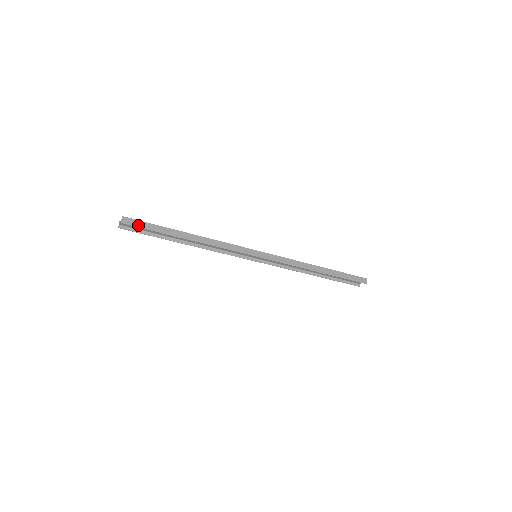
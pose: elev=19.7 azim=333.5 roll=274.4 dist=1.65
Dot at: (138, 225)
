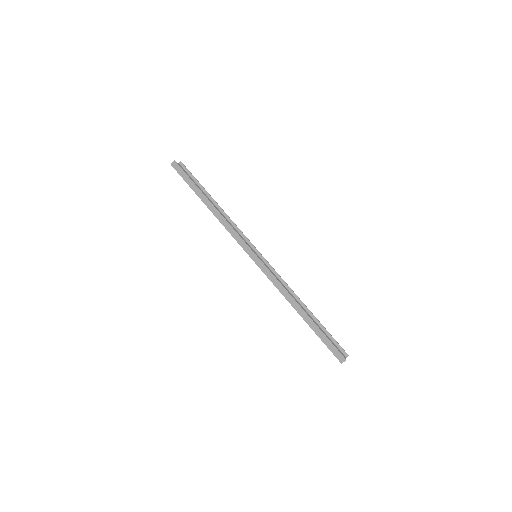
Dot at: (180, 173)
